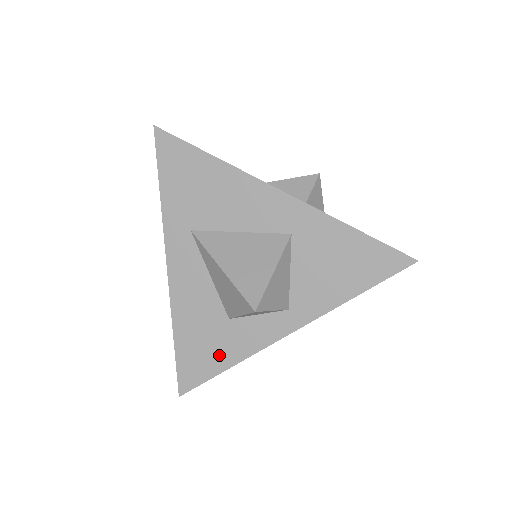
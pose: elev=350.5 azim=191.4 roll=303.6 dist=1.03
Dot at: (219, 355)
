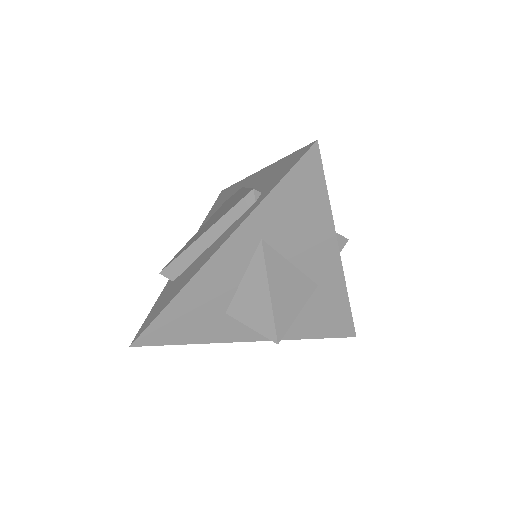
Dot at: (193, 333)
